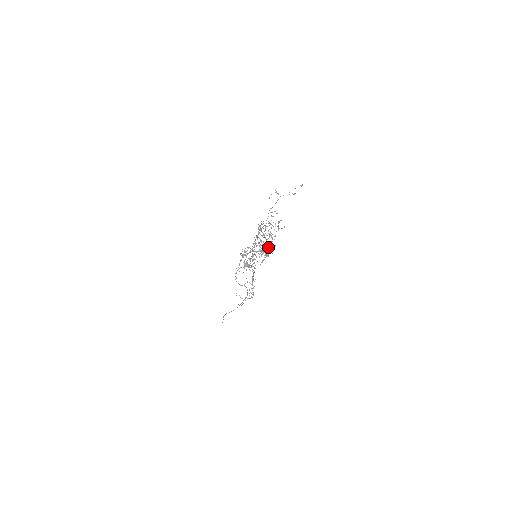
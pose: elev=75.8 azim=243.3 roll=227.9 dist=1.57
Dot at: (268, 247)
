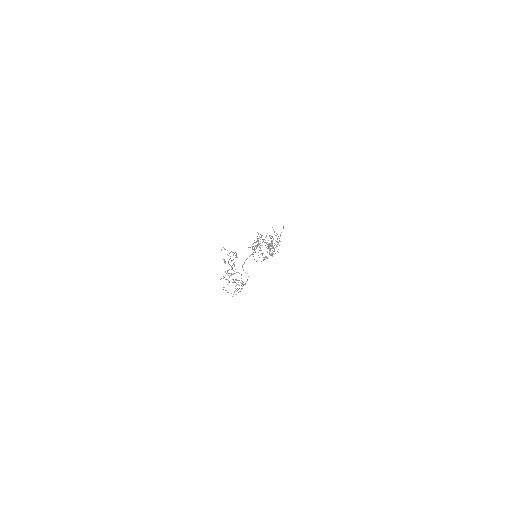
Dot at: (276, 246)
